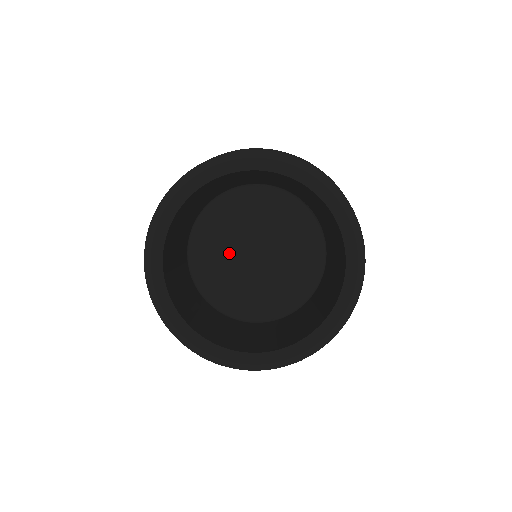
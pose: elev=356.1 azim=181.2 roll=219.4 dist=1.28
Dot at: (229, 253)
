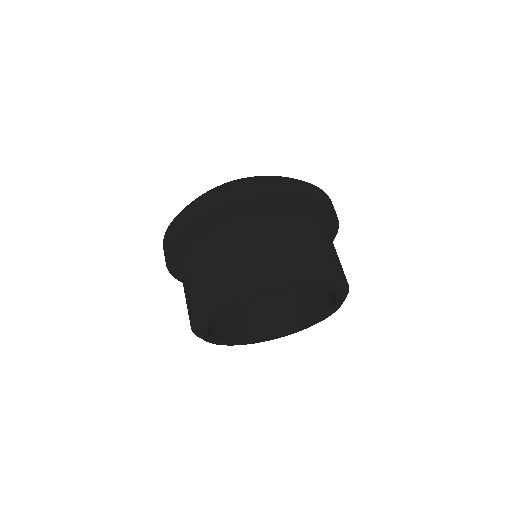
Dot at: occluded
